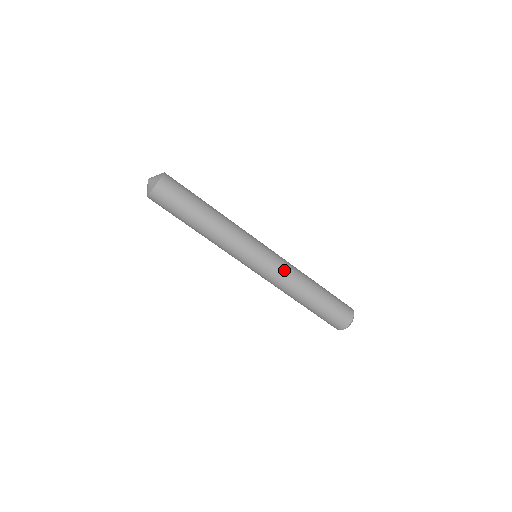
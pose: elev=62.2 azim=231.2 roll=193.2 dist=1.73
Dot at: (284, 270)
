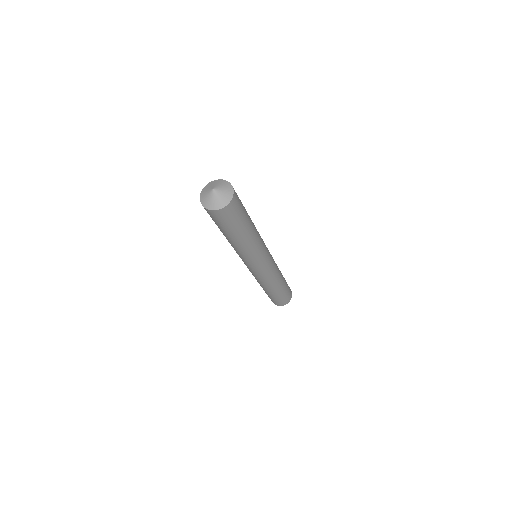
Dot at: (270, 275)
